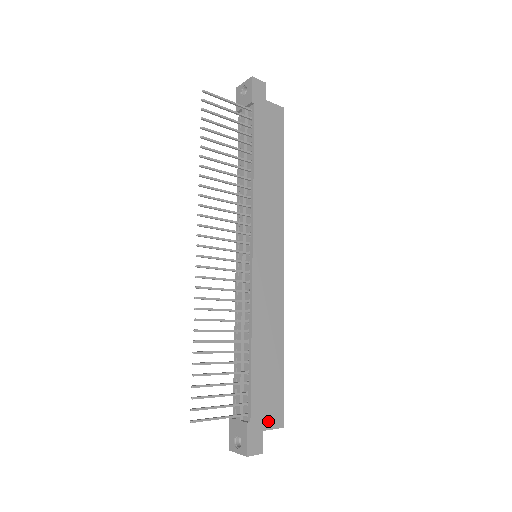
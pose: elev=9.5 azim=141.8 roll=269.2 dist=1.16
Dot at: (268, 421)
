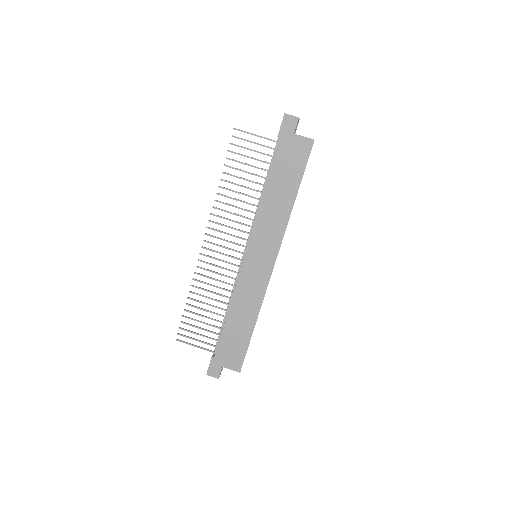
Dot at: (228, 363)
